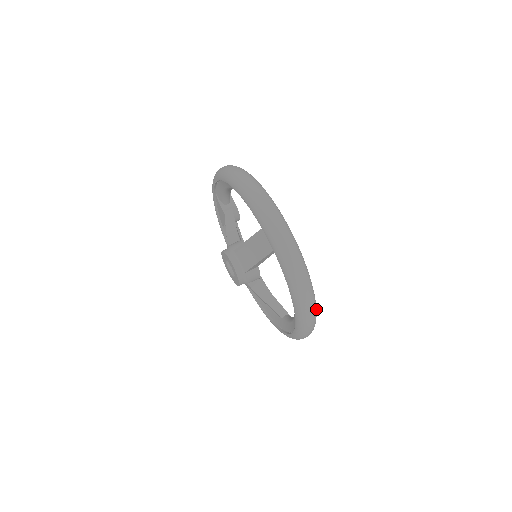
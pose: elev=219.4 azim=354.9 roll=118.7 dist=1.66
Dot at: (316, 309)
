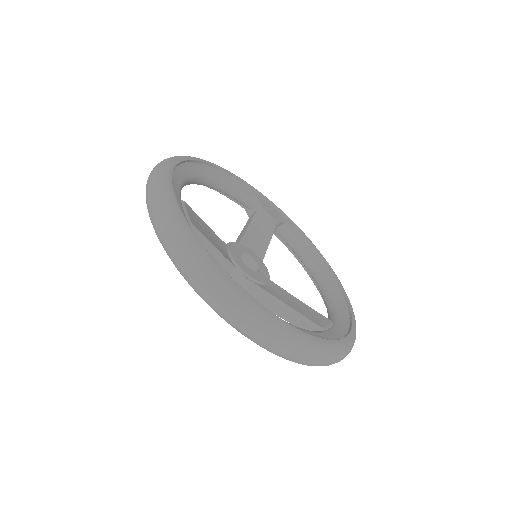
Dot at: (248, 303)
